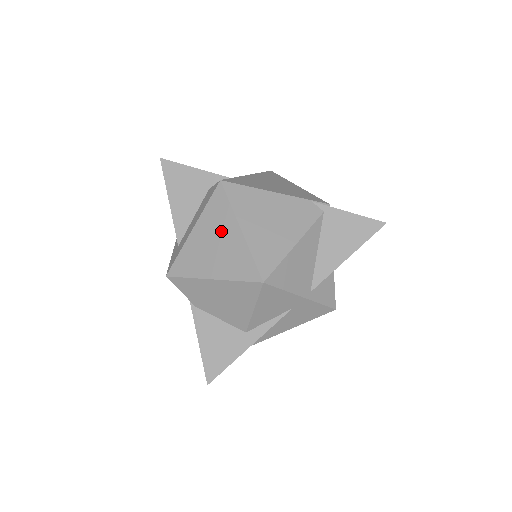
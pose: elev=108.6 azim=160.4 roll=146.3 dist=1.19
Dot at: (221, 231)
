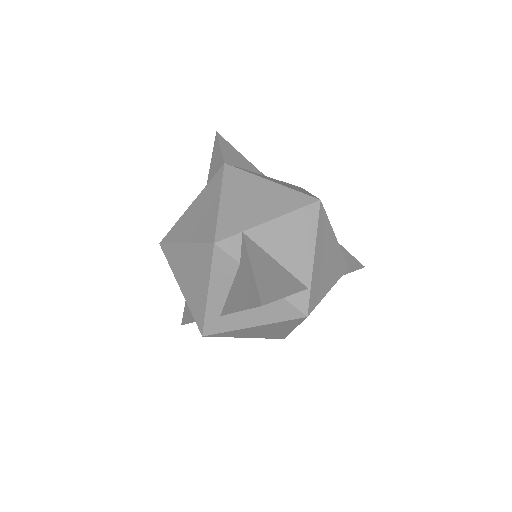
Dot at: (278, 329)
